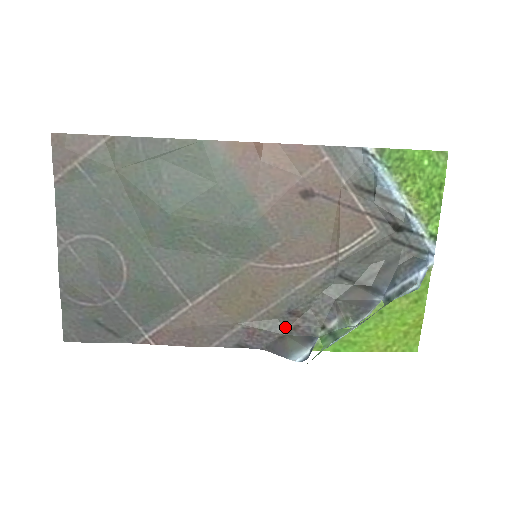
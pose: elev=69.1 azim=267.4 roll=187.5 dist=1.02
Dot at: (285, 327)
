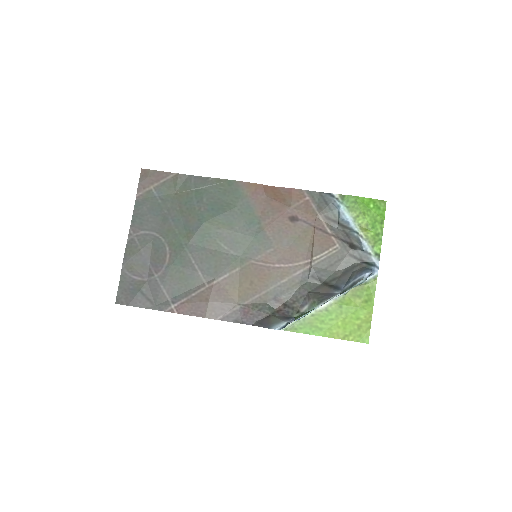
Dot at: (271, 310)
